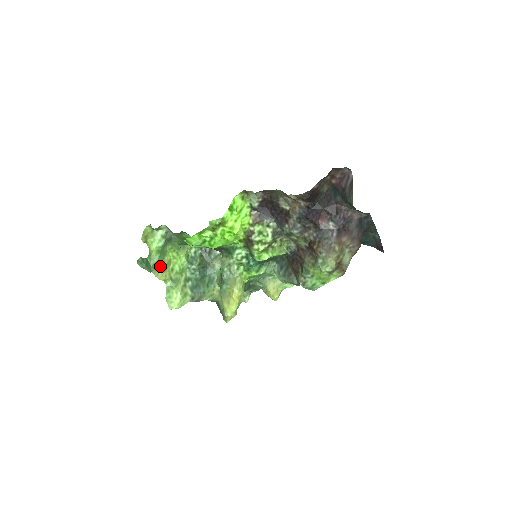
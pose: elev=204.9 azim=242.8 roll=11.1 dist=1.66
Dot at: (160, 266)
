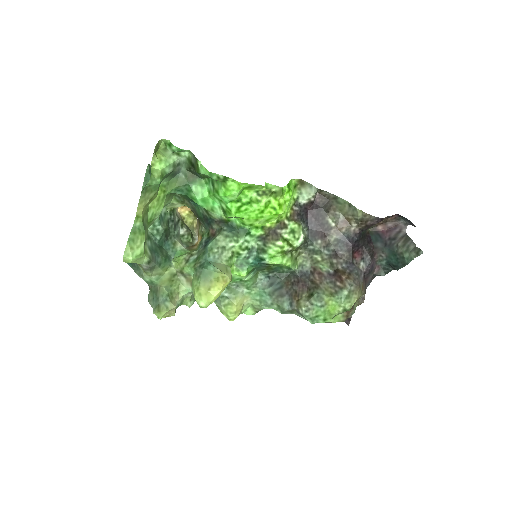
Dot at: (150, 194)
